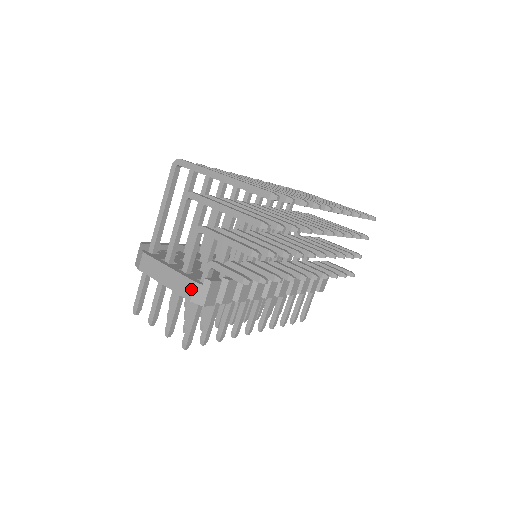
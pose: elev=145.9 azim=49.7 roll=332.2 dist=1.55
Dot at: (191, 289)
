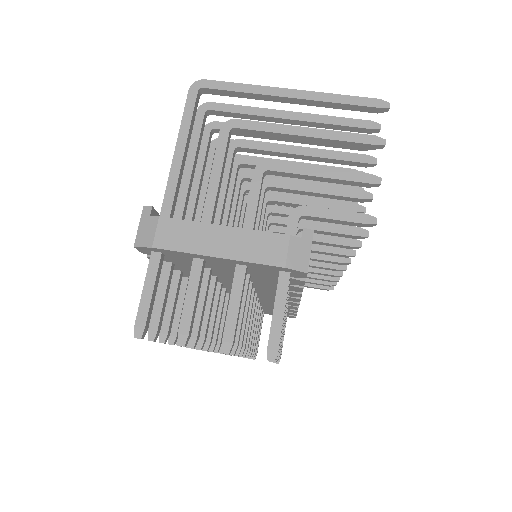
Dot at: (283, 248)
